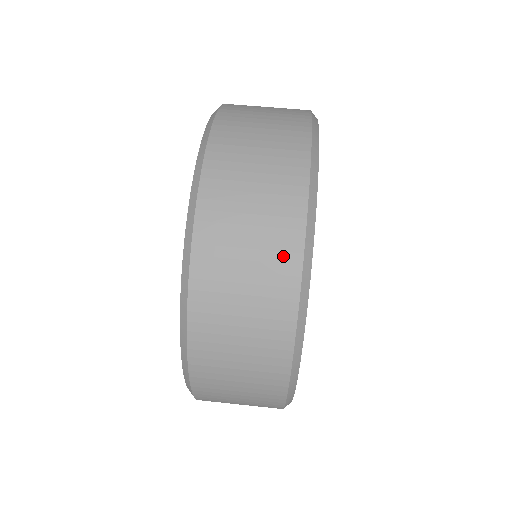
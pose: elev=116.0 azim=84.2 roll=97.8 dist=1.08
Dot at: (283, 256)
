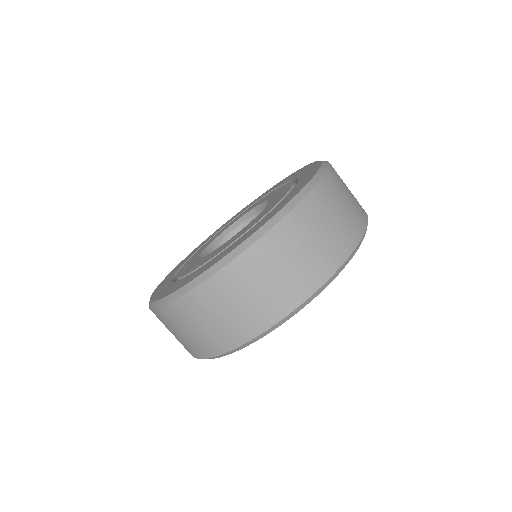
Dot at: (329, 260)
